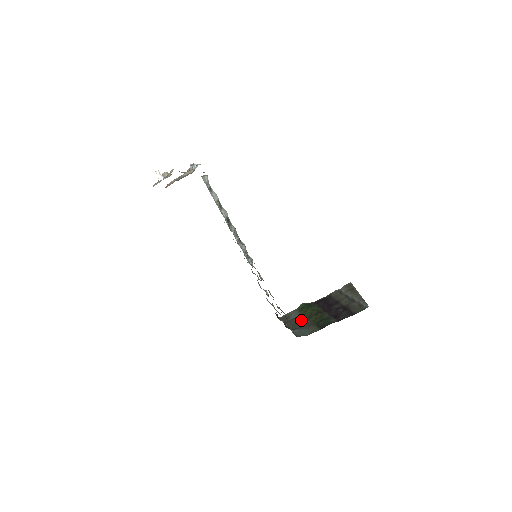
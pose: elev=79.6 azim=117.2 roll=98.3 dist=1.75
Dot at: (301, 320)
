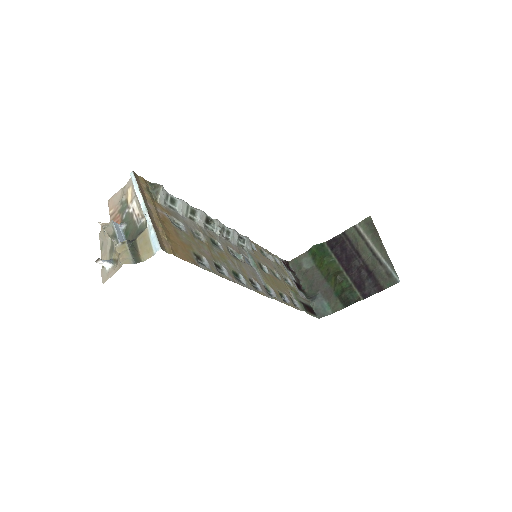
Dot at: (317, 280)
